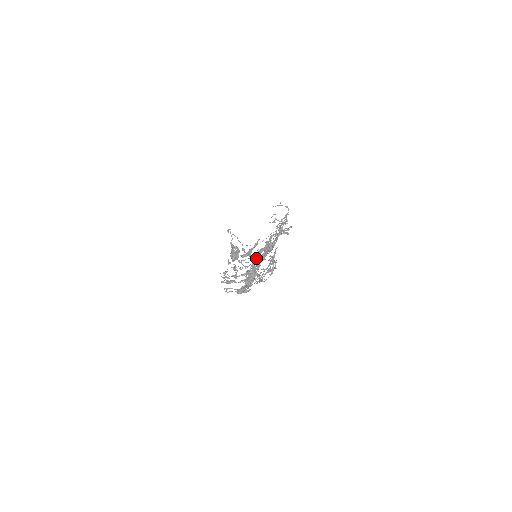
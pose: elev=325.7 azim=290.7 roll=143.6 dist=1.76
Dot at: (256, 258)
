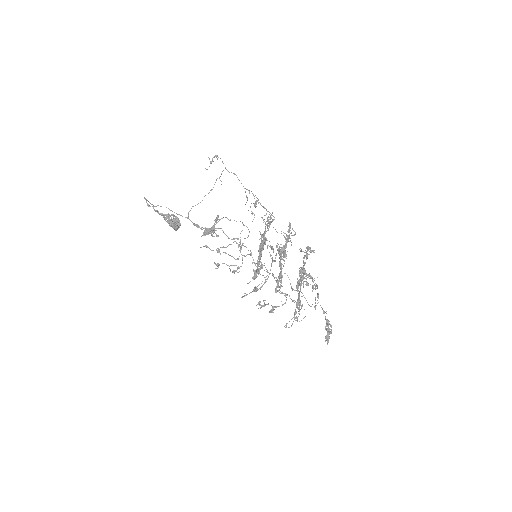
Dot at: occluded
